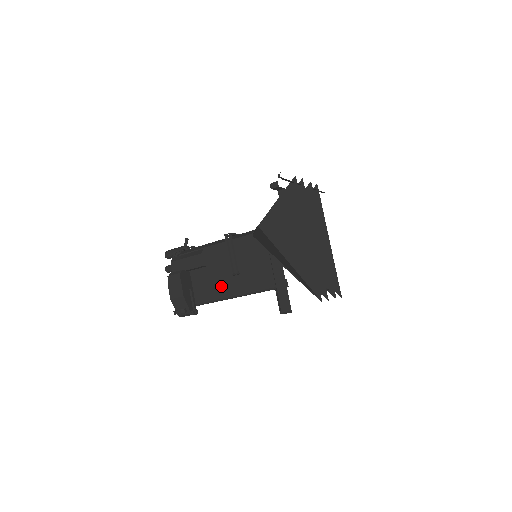
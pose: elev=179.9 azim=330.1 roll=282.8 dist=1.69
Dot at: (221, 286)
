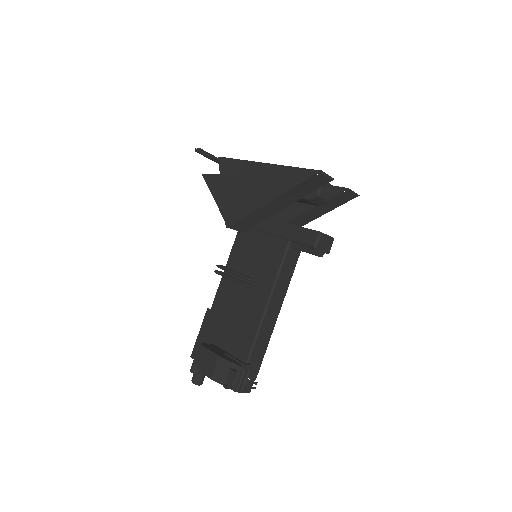
Dot at: (250, 313)
